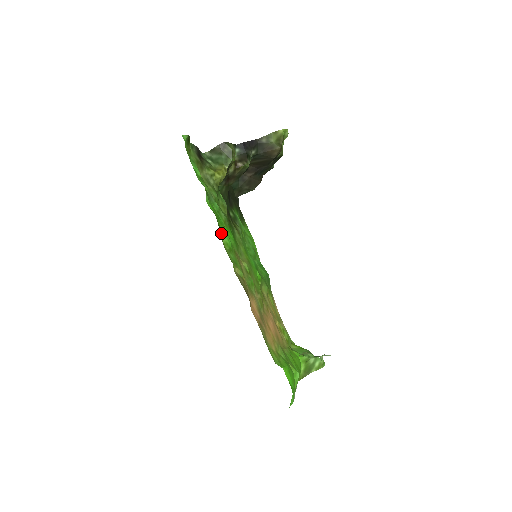
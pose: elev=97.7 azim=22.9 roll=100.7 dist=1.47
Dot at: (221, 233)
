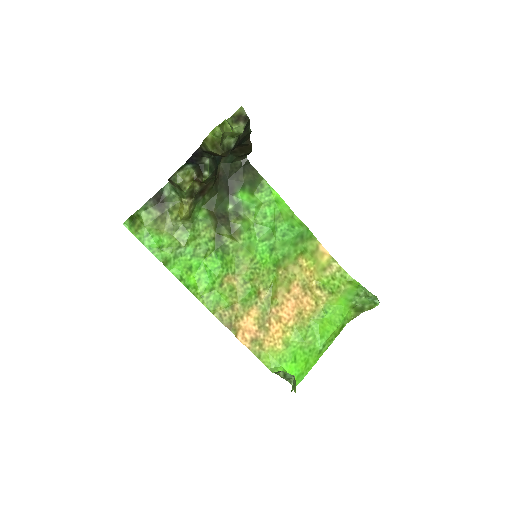
Dot at: (196, 283)
